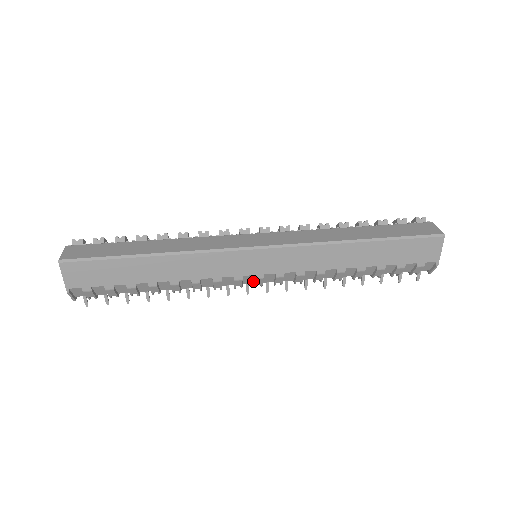
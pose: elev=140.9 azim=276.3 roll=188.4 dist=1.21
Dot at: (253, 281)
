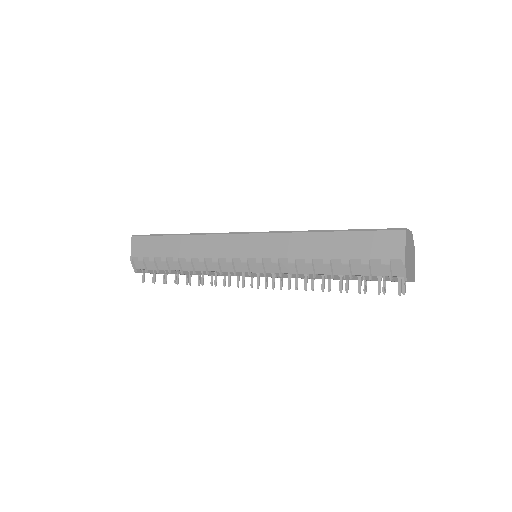
Dot at: (243, 268)
